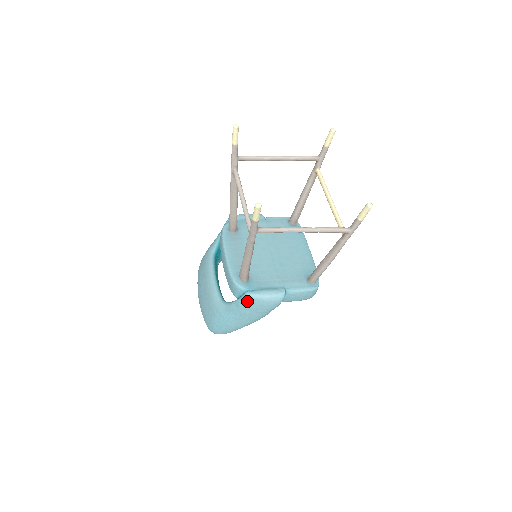
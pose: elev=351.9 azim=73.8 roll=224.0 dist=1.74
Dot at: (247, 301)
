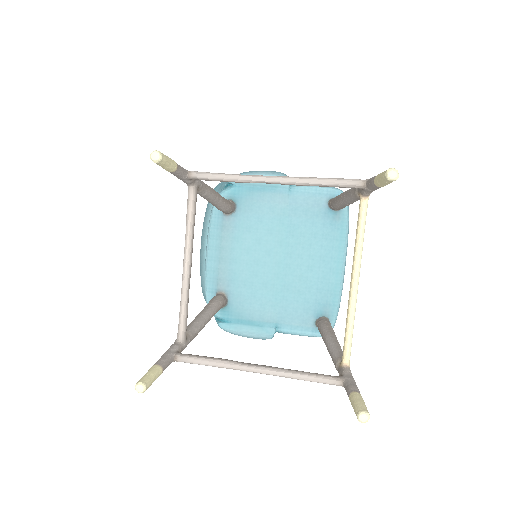
Dot at: occluded
